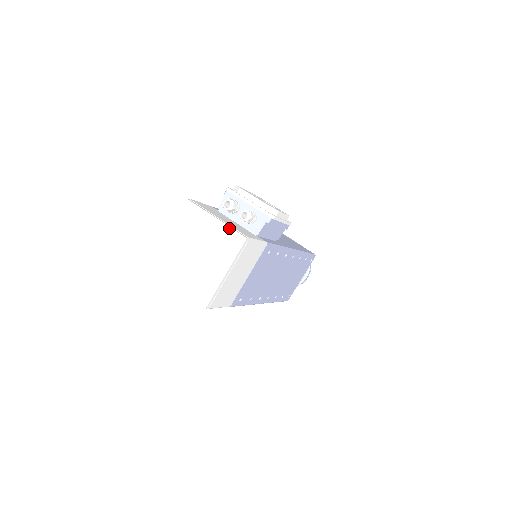
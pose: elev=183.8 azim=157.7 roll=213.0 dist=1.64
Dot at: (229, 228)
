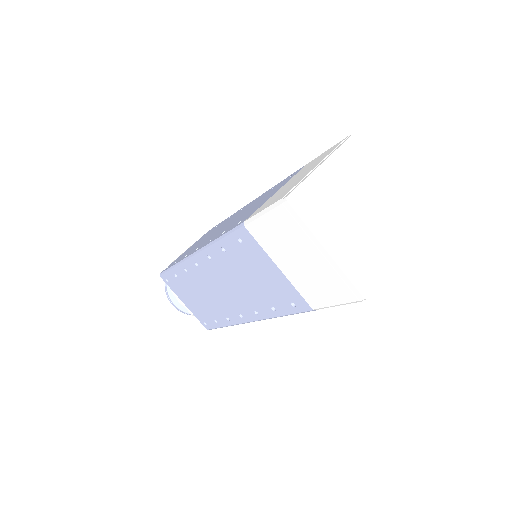
Dot at: (405, 202)
